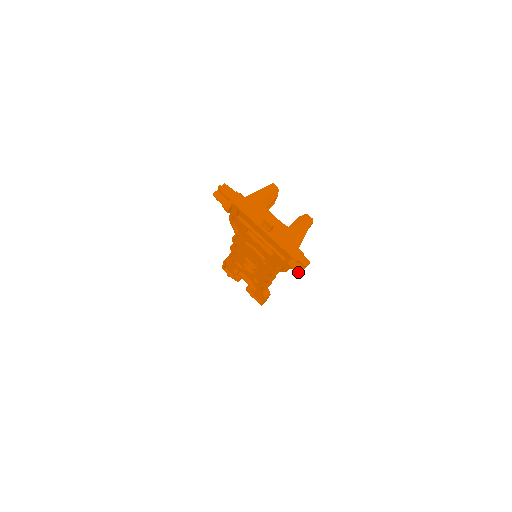
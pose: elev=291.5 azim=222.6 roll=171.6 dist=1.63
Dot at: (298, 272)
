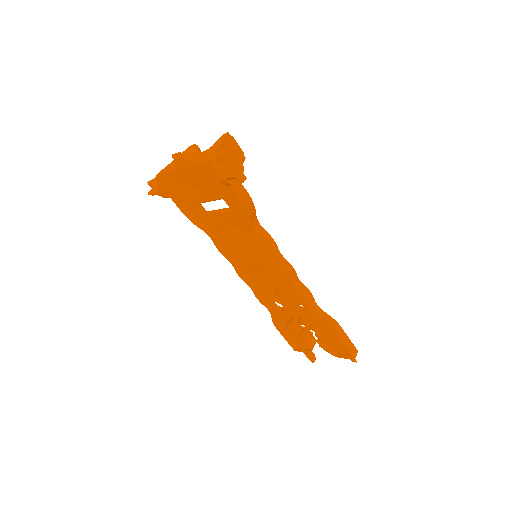
Dot at: (232, 176)
